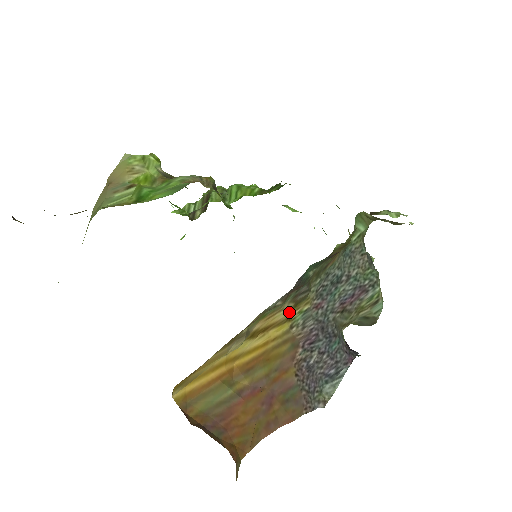
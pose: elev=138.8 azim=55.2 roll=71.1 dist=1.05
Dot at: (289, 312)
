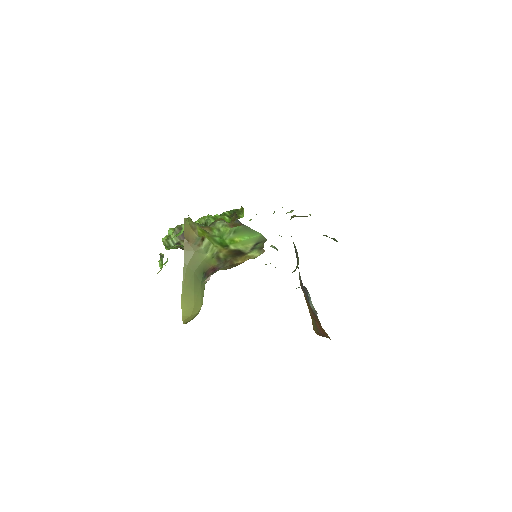
Dot at: occluded
